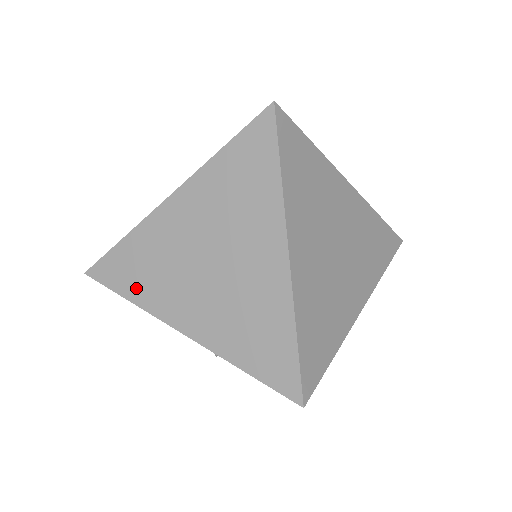
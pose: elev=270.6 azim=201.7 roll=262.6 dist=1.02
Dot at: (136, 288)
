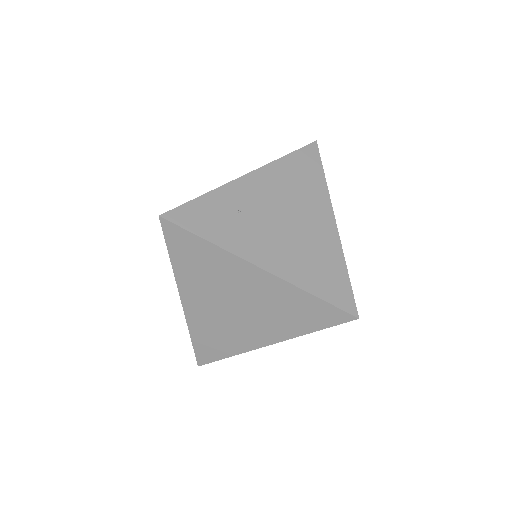
Dot at: (183, 263)
